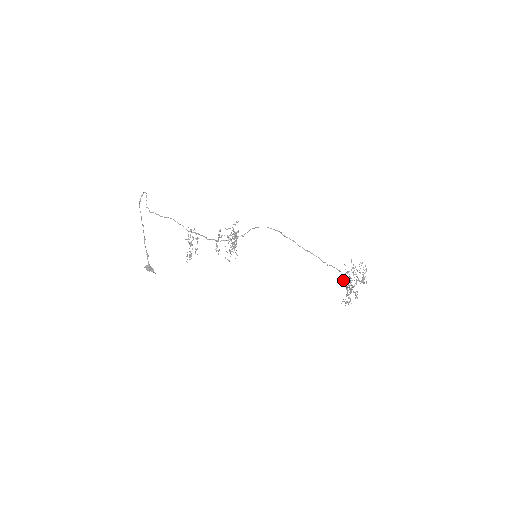
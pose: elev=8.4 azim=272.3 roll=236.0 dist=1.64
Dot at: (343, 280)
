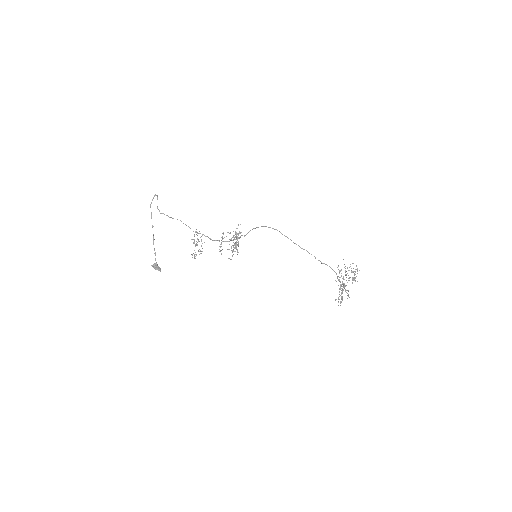
Dot at: (336, 281)
